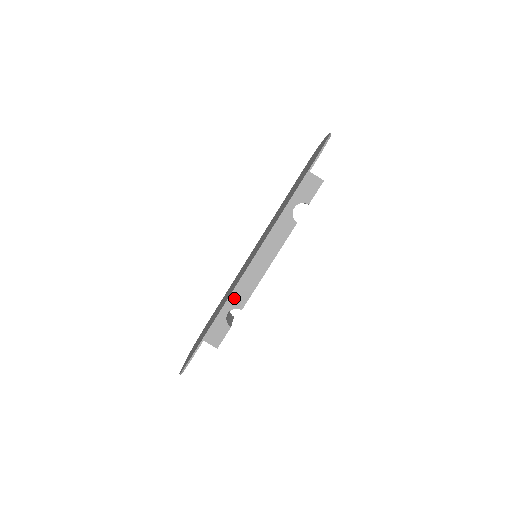
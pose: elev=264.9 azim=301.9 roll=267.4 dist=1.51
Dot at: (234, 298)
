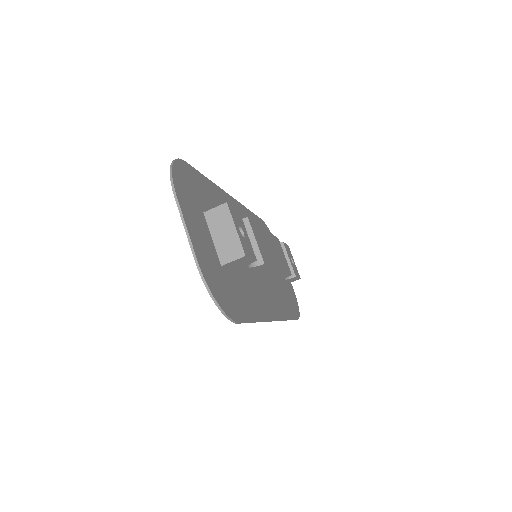
Dot at: (278, 279)
